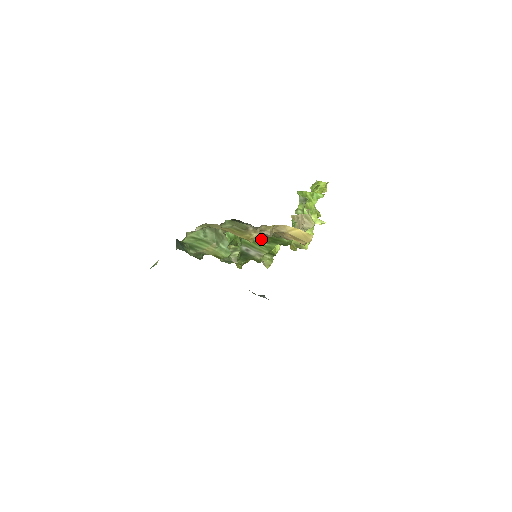
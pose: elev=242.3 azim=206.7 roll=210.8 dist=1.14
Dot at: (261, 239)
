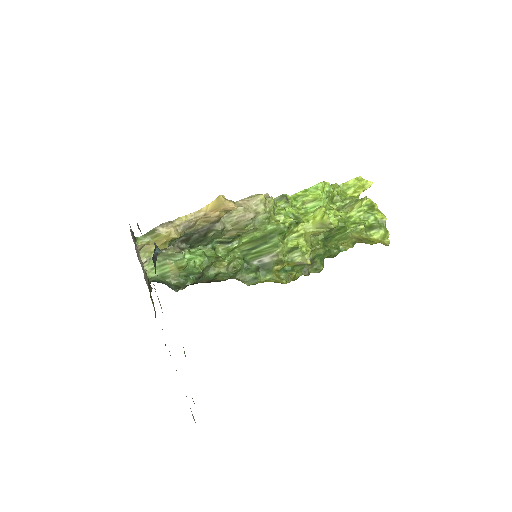
Dot at: (261, 245)
